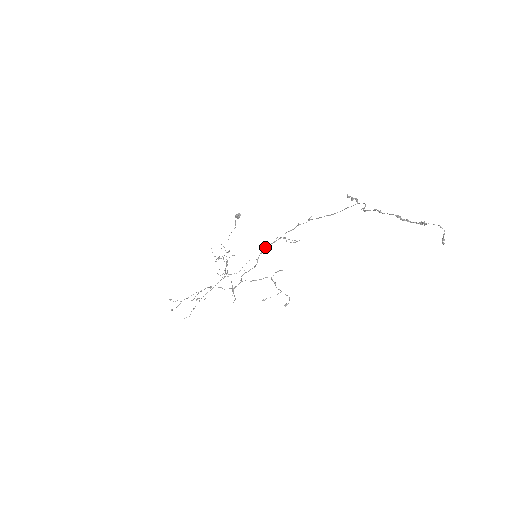
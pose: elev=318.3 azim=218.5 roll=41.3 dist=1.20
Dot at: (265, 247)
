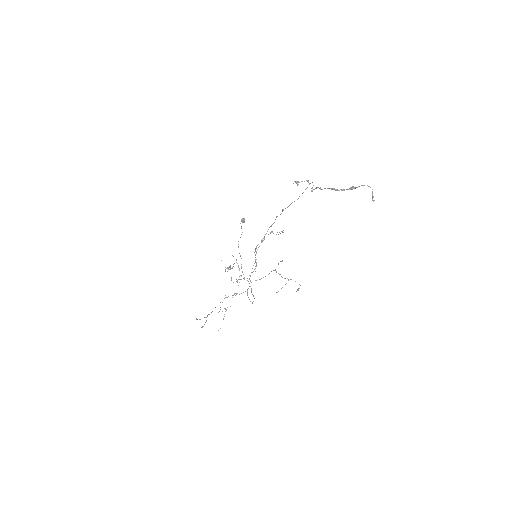
Dot at: (256, 247)
